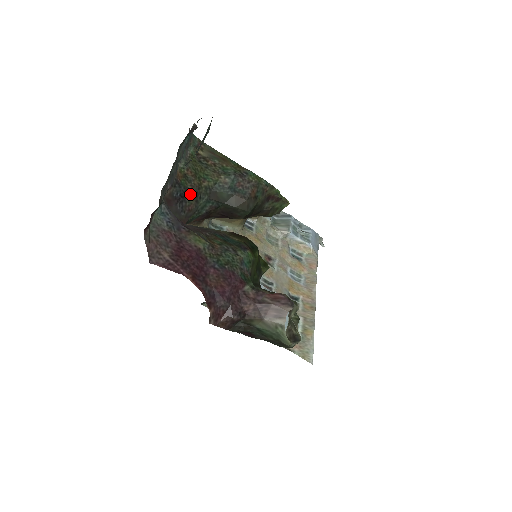
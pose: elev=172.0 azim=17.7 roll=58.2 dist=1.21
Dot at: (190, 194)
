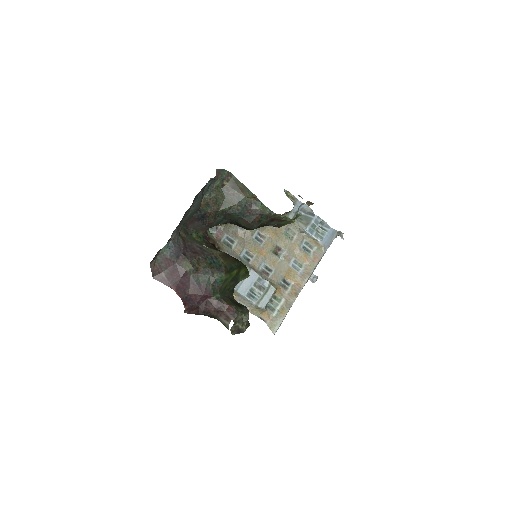
Dot at: (210, 215)
